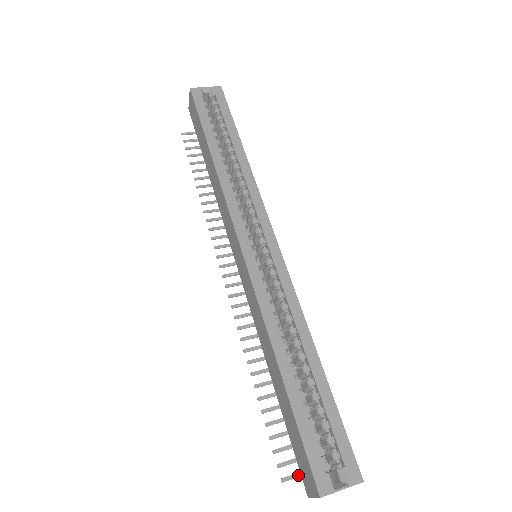
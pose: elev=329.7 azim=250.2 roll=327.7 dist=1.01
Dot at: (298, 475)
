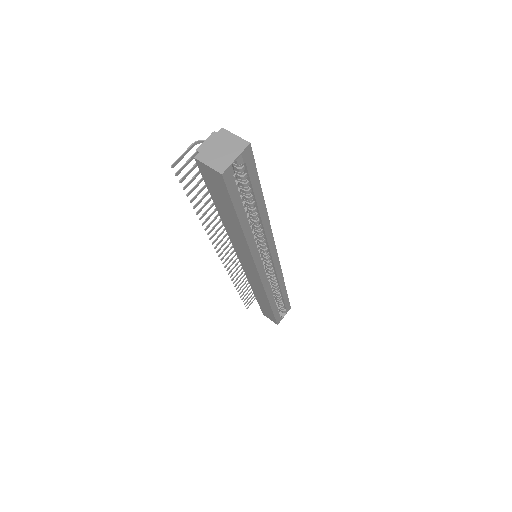
Dot at: occluded
